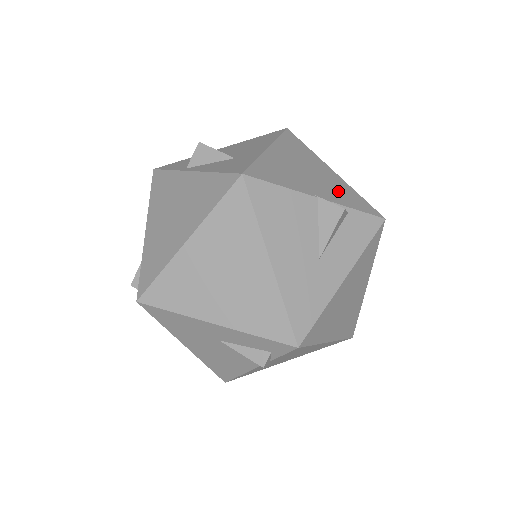
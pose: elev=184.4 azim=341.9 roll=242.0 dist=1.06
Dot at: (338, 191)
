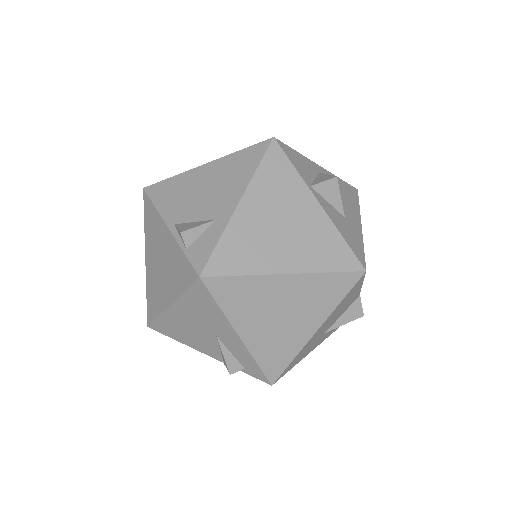
Dot at: occluded
